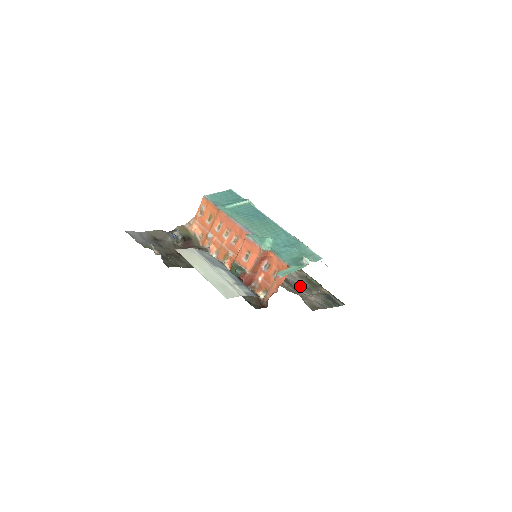
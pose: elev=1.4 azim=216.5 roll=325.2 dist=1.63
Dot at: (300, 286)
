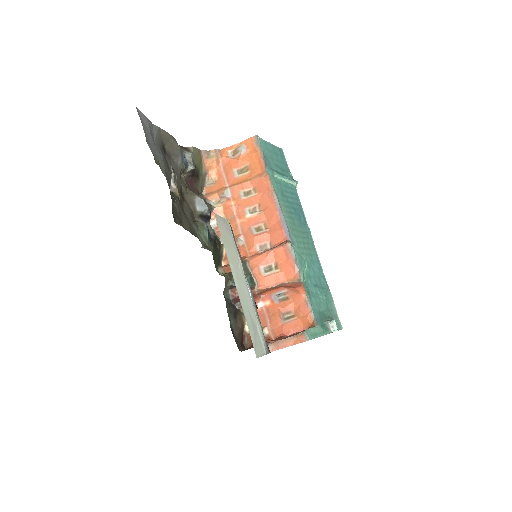
Dot at: occluded
